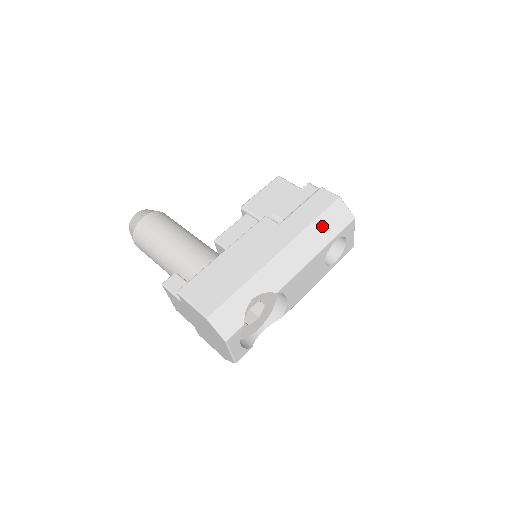
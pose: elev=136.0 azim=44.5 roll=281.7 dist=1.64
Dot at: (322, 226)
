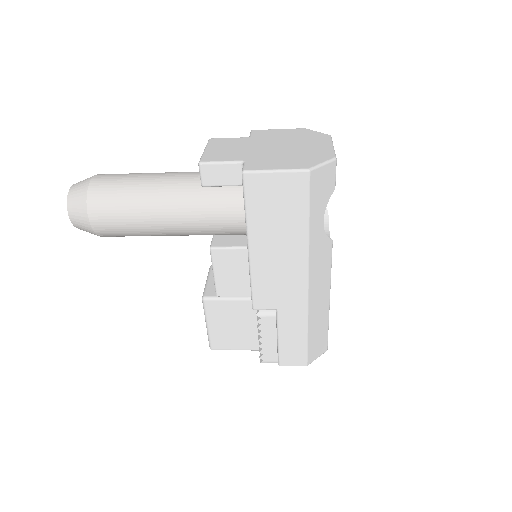
Dot at: occluded
